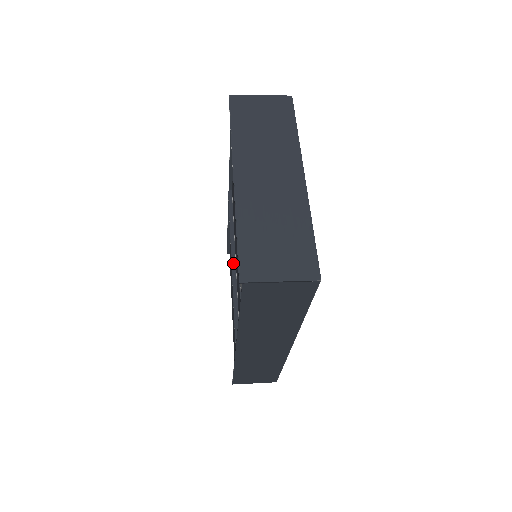
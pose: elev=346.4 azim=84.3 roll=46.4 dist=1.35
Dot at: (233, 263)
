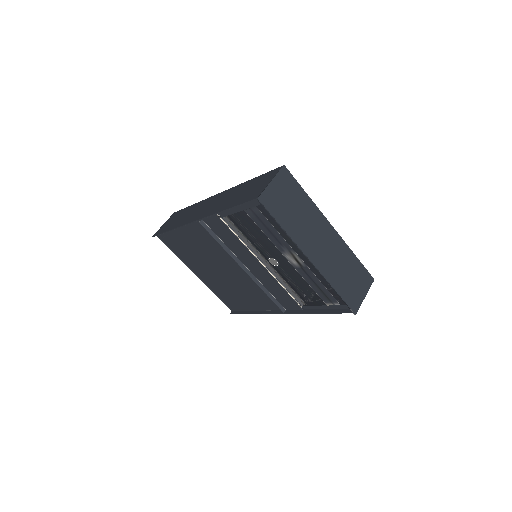
Dot at: (247, 272)
